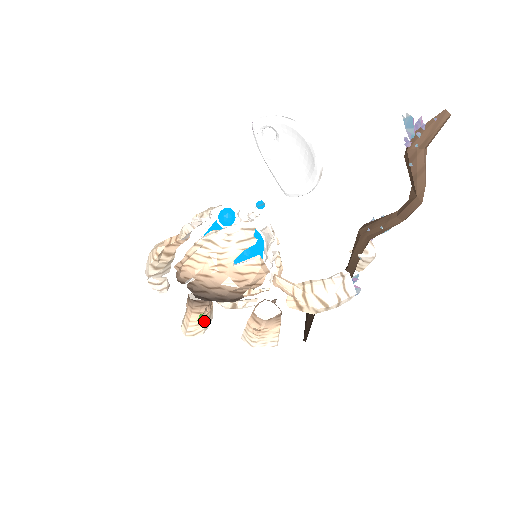
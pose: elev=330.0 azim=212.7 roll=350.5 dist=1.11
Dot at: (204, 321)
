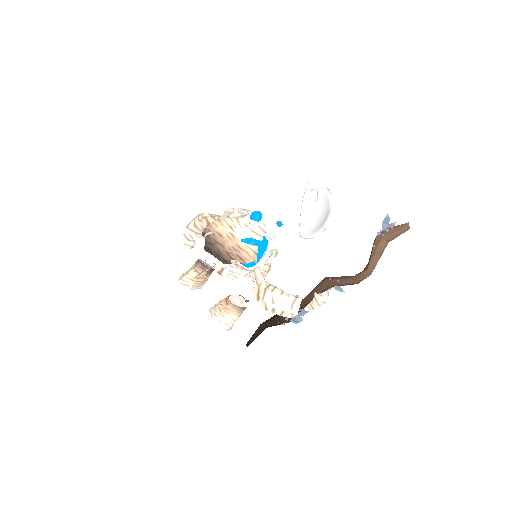
Dot at: (196, 281)
